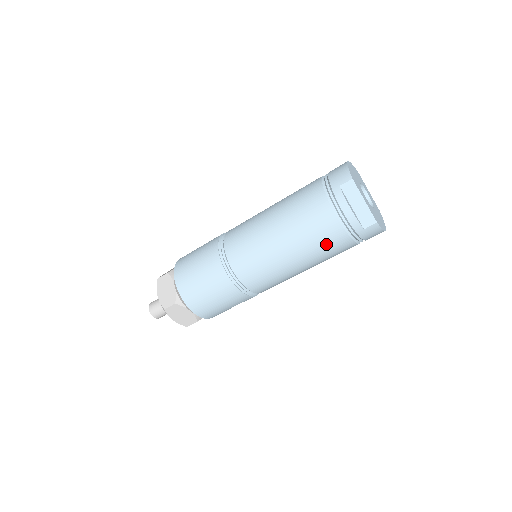
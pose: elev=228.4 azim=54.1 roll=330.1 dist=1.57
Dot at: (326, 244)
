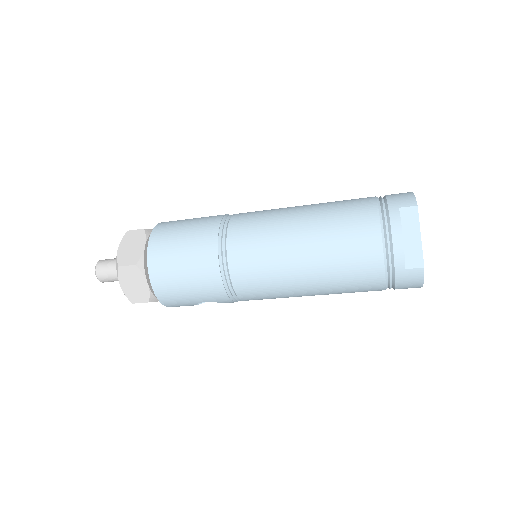
Dot at: (353, 268)
